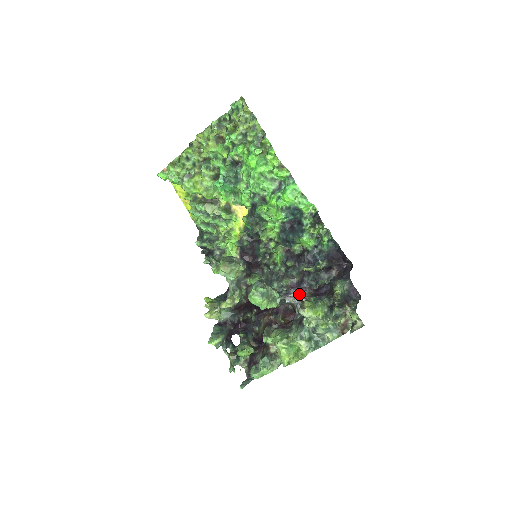
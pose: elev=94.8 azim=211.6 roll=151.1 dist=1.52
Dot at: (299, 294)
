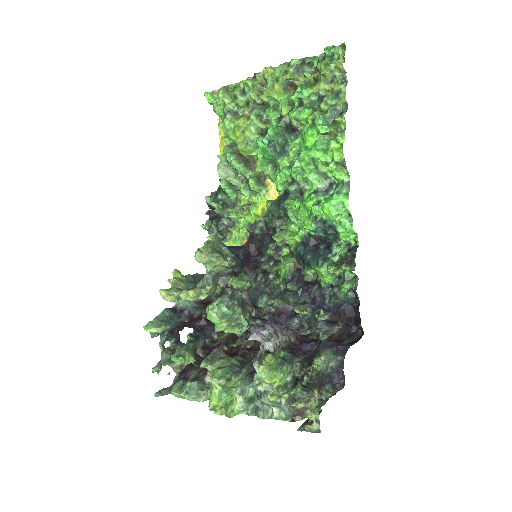
Dot at: (271, 337)
